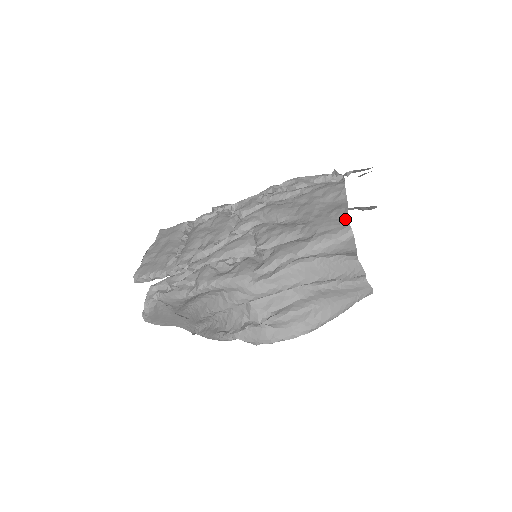
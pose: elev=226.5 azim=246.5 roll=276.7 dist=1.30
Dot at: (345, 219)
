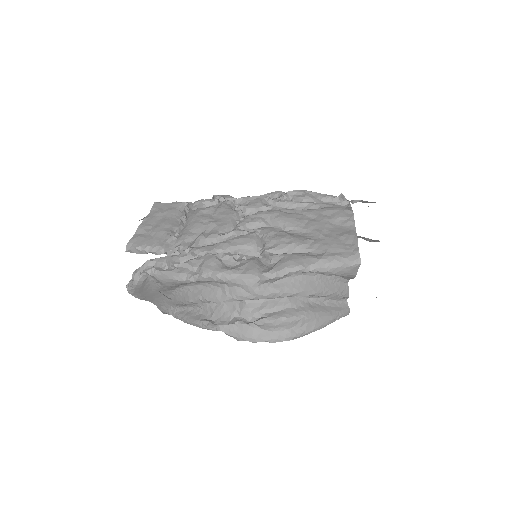
Dot at: (355, 246)
